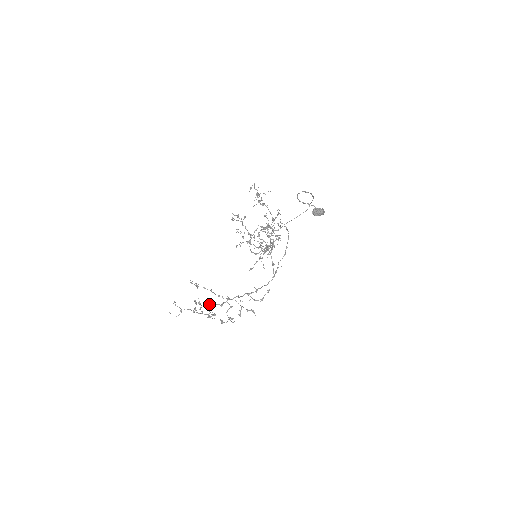
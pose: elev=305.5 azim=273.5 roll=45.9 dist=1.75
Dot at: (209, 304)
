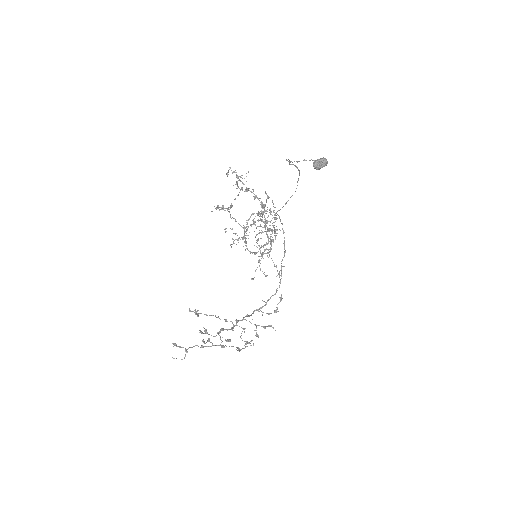
Dot at: occluded
